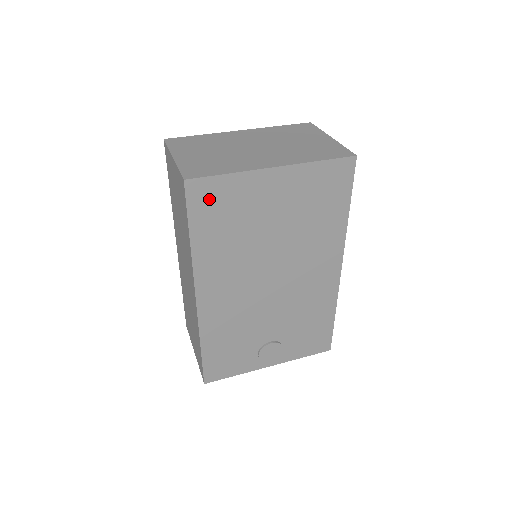
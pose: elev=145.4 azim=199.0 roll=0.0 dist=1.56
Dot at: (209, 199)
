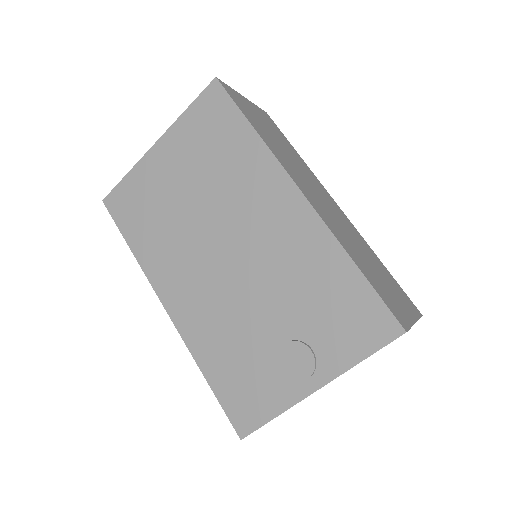
Dot at: (125, 204)
